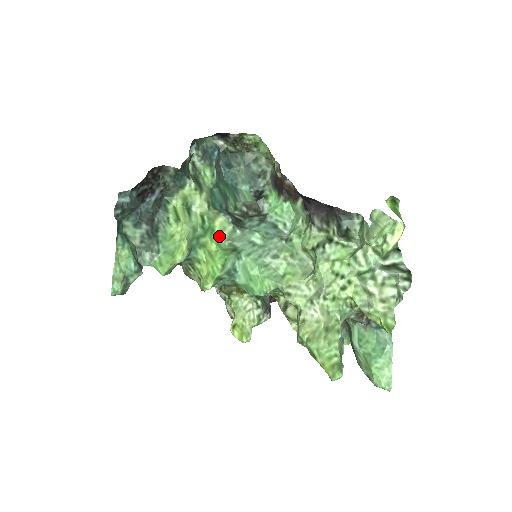
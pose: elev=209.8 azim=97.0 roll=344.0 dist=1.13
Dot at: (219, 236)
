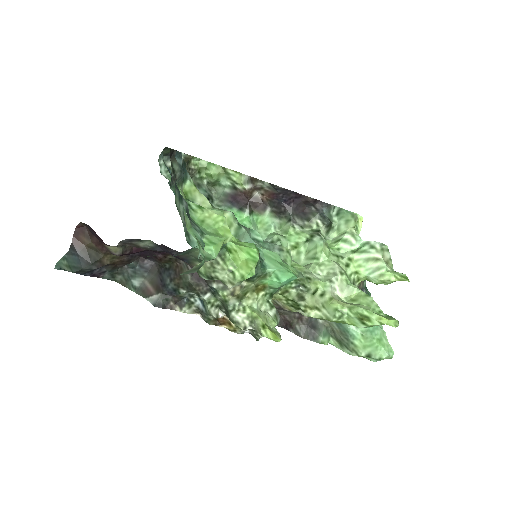
Dot at: occluded
